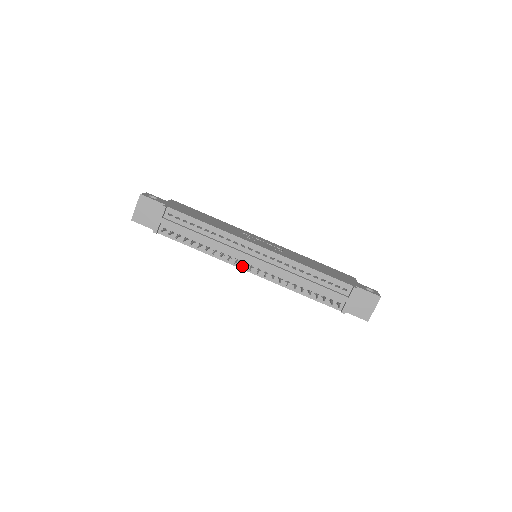
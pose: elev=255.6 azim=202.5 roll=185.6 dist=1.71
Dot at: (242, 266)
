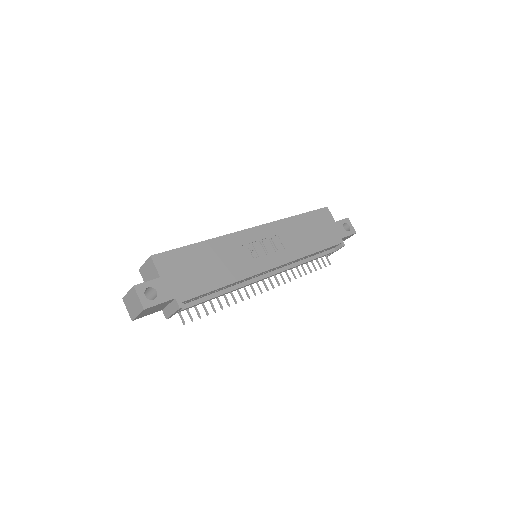
Dot at: occluded
